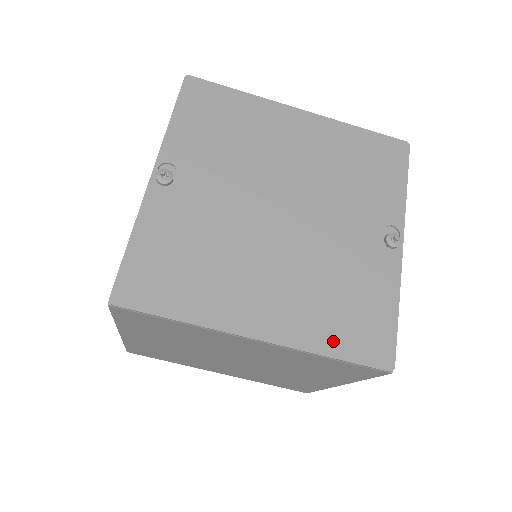
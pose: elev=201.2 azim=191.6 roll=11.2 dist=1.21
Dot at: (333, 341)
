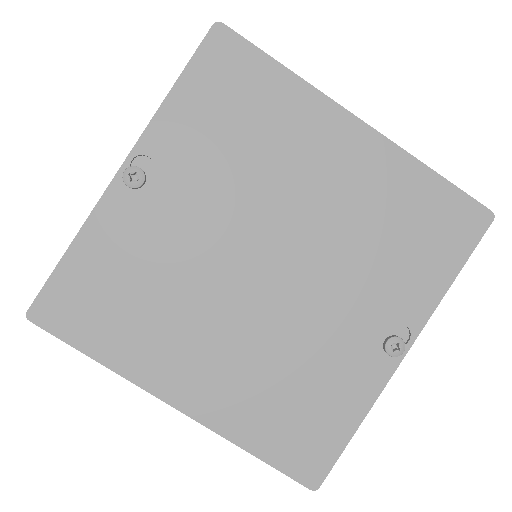
Dot at: (261, 438)
